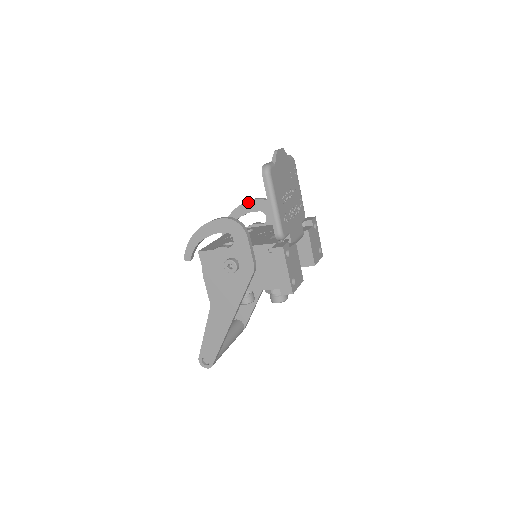
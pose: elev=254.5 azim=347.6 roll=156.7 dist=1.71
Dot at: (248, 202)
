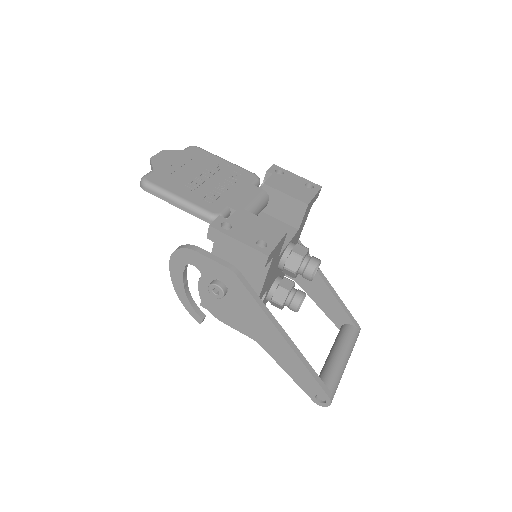
Dot at: occluded
